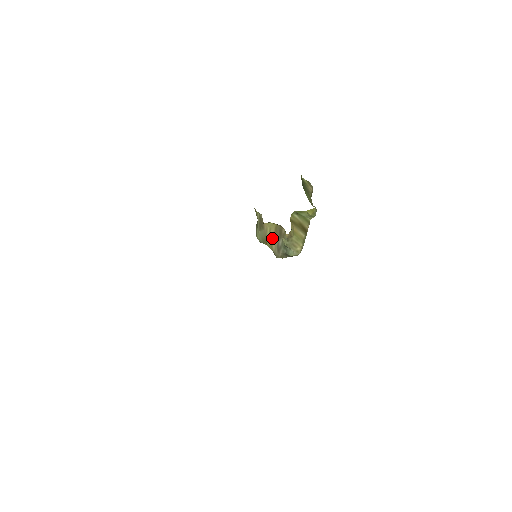
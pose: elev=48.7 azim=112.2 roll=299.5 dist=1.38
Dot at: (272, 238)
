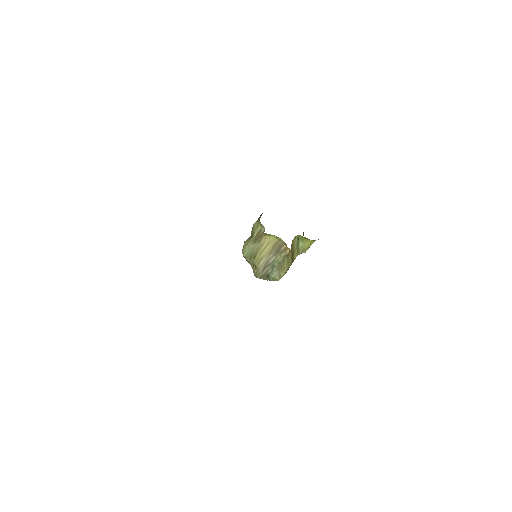
Dot at: (265, 253)
